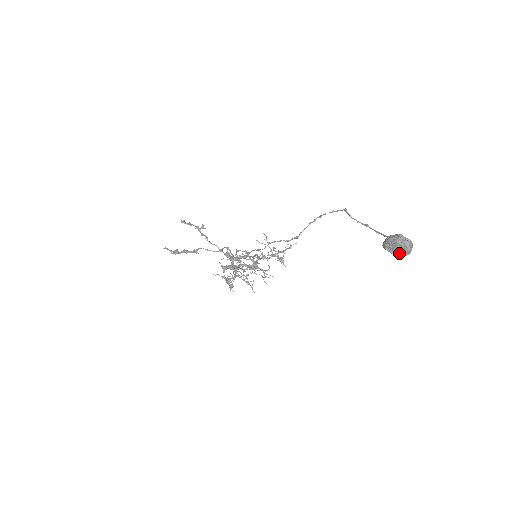
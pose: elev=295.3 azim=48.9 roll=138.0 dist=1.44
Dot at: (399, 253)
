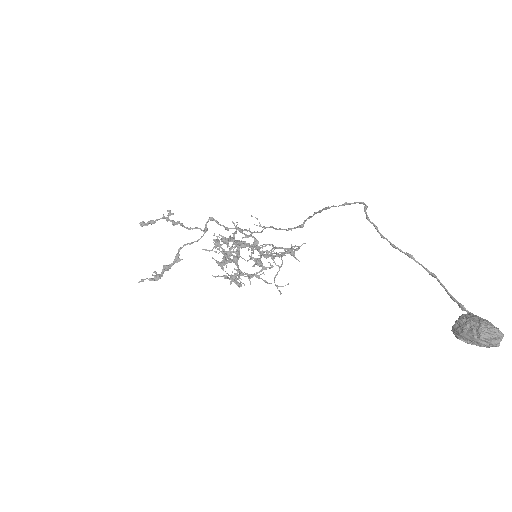
Dot at: (481, 345)
